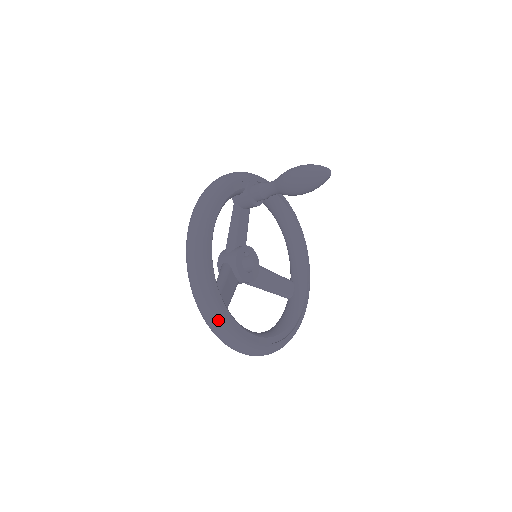
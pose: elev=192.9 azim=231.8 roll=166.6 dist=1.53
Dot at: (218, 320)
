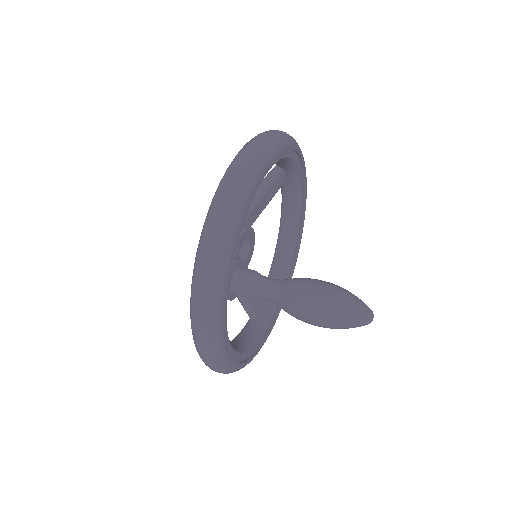
Dot at: occluded
